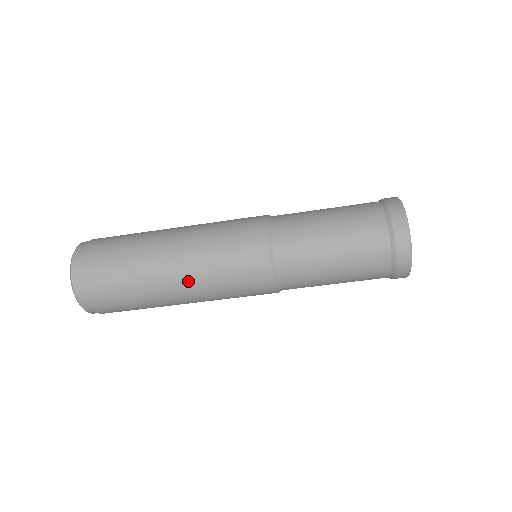
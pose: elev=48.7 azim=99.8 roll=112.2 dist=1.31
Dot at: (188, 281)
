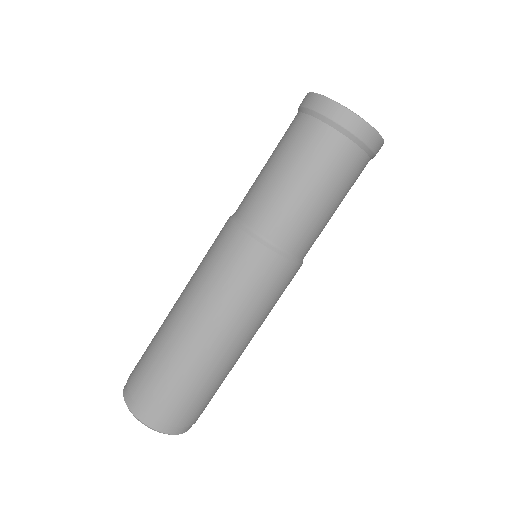
Dot at: (240, 337)
